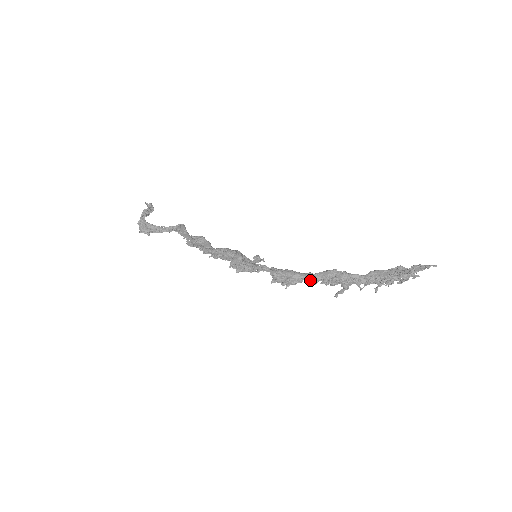
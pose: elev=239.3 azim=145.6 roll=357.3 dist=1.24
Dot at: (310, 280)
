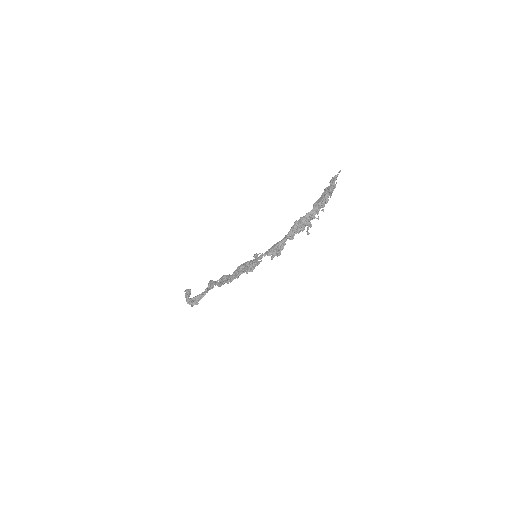
Dot at: (289, 239)
